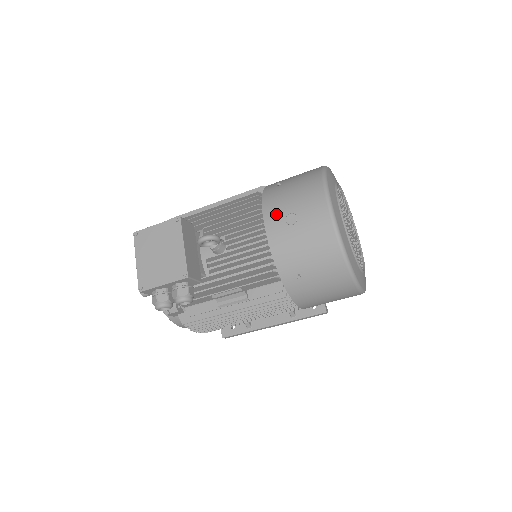
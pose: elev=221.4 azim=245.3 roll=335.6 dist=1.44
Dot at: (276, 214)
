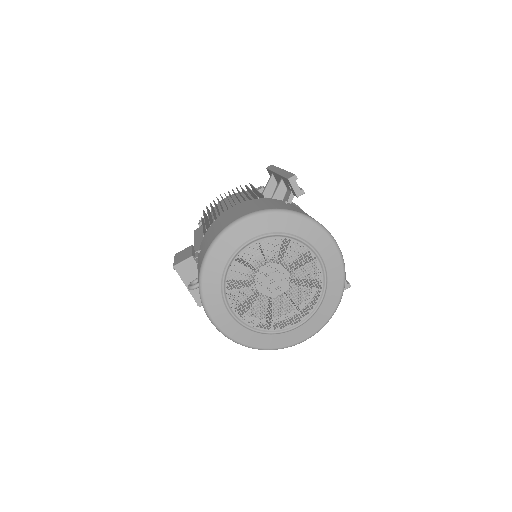
Dot at: occluded
